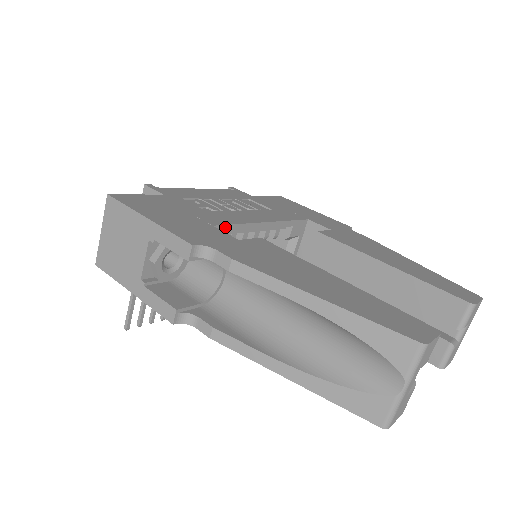
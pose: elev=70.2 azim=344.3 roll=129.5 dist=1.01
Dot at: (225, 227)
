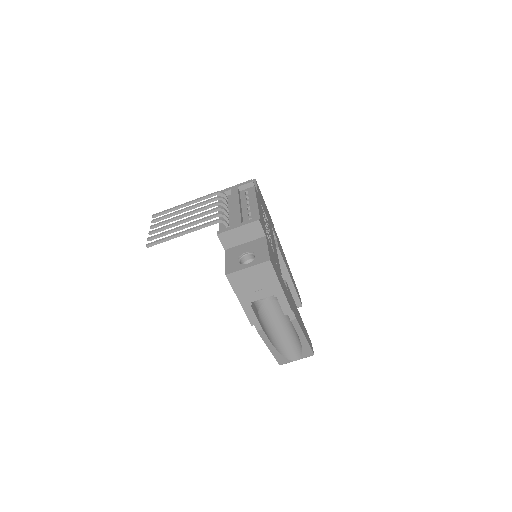
Dot at: occluded
